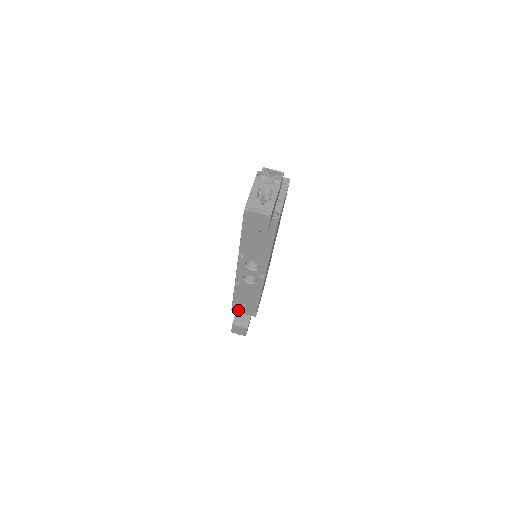
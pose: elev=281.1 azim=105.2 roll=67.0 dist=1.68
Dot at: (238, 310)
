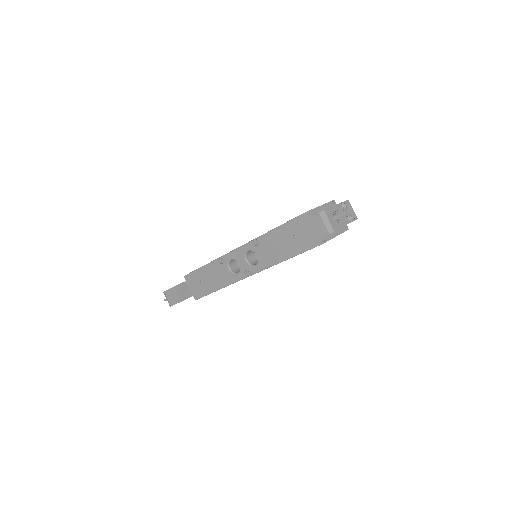
Dot at: (189, 281)
